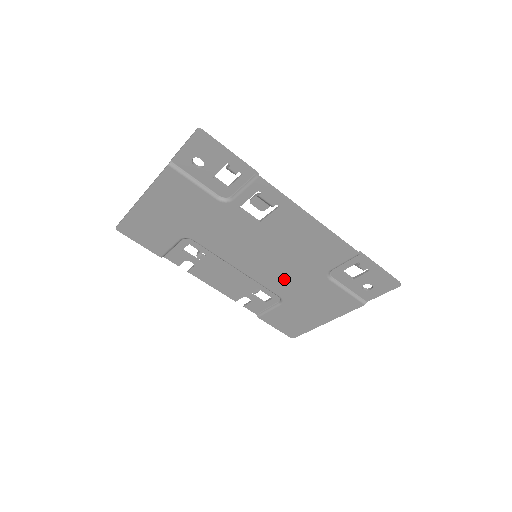
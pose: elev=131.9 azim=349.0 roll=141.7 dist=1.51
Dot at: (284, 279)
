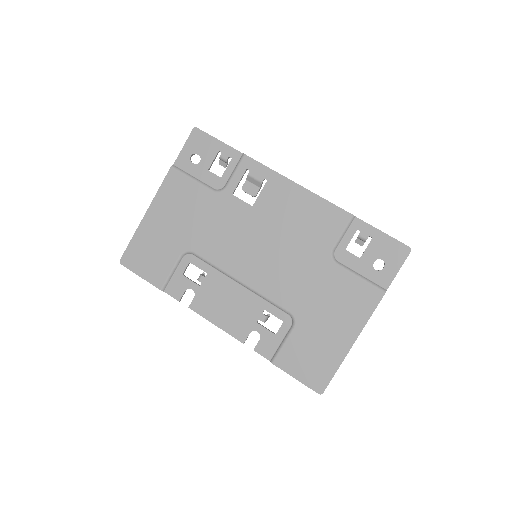
Dot at: (289, 280)
